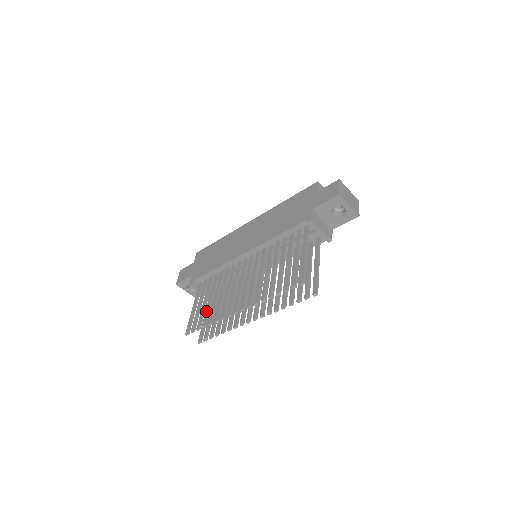
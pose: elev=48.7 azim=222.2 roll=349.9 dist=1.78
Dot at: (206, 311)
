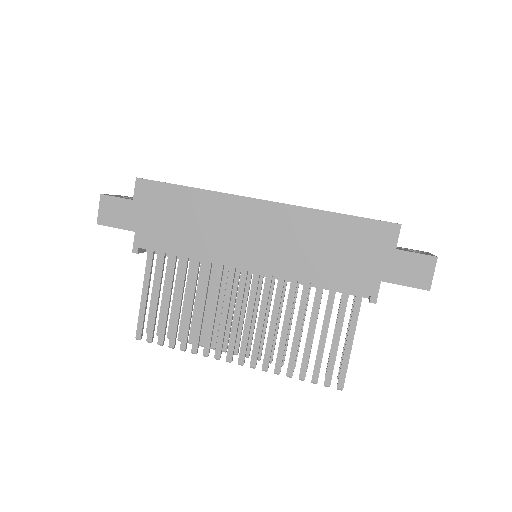
Dot at: (173, 322)
